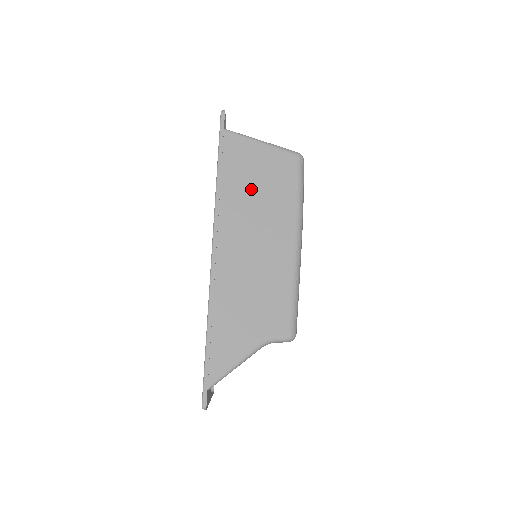
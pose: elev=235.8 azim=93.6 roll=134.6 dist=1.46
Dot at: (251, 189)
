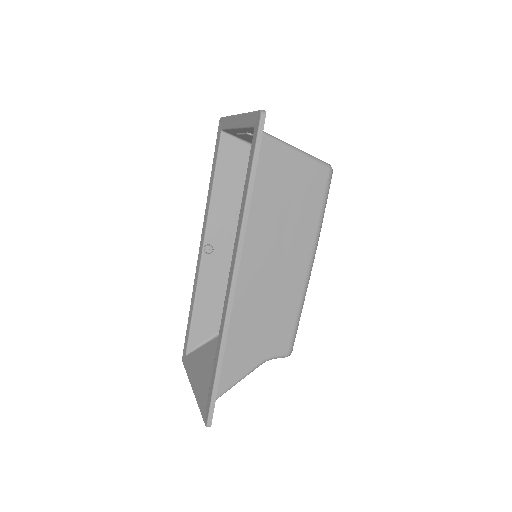
Dot at: (276, 207)
